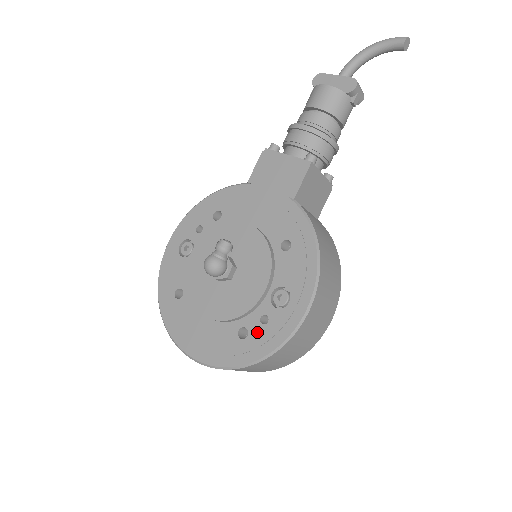
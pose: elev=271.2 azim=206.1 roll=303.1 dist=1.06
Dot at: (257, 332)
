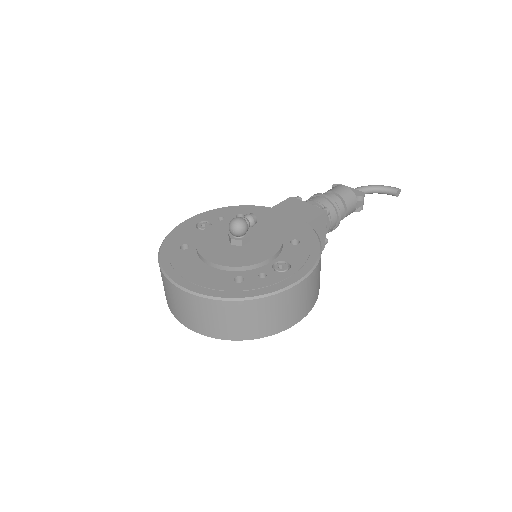
Dot at: (253, 281)
